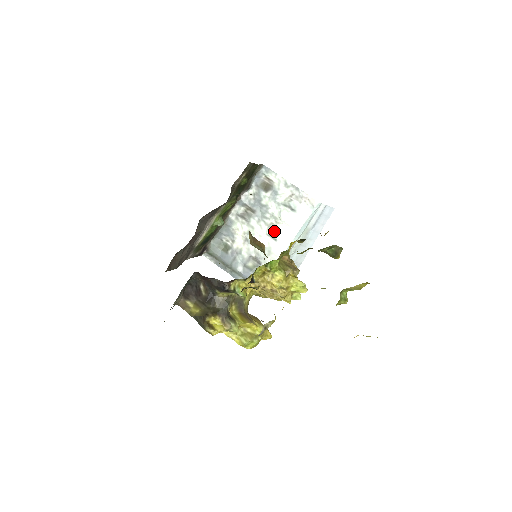
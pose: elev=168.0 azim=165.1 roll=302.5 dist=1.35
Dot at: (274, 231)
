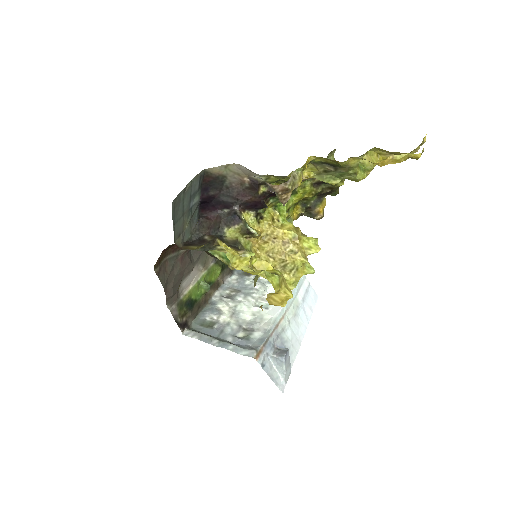
Dot at: (263, 304)
